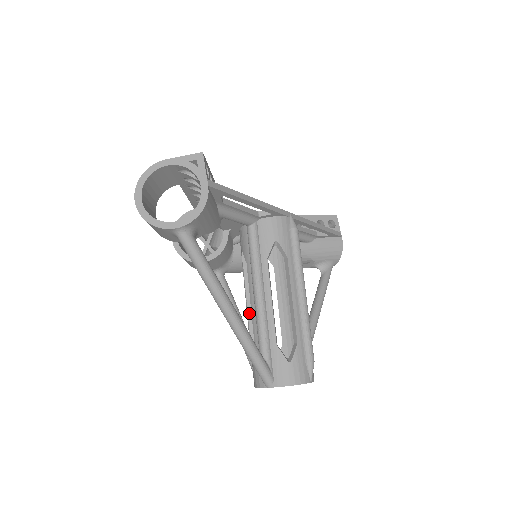
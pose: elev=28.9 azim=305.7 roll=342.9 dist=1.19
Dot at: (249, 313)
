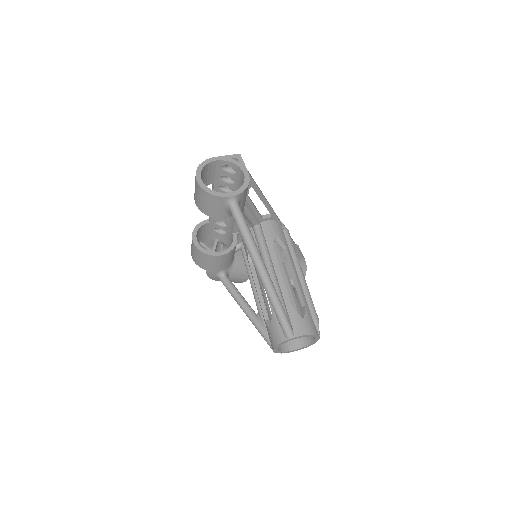
Dot at: (259, 295)
